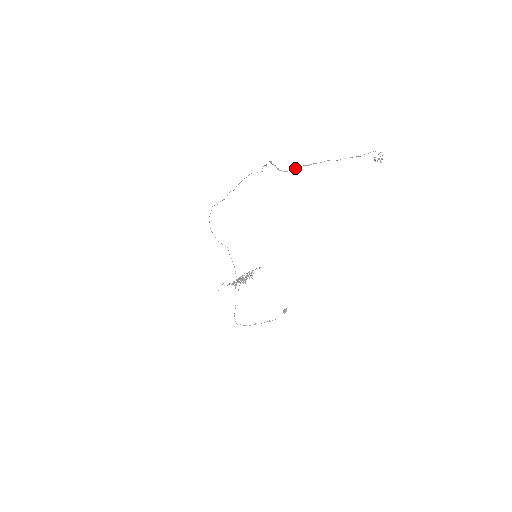
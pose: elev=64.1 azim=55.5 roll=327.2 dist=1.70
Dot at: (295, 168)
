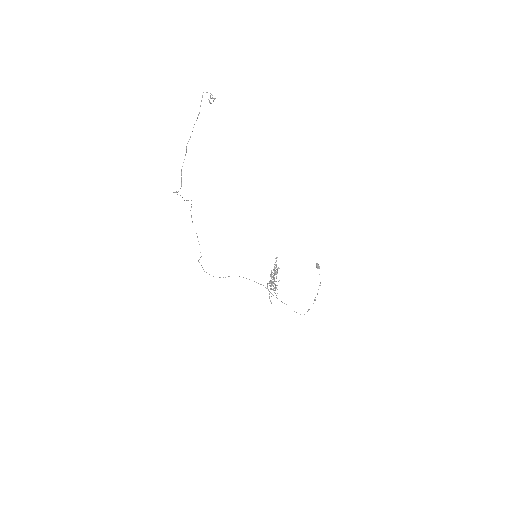
Dot at: (181, 178)
